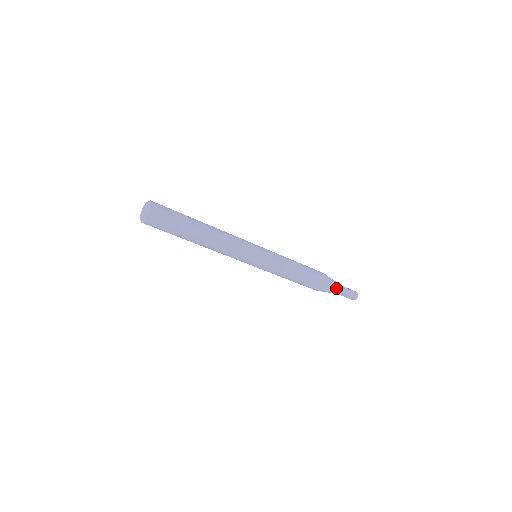
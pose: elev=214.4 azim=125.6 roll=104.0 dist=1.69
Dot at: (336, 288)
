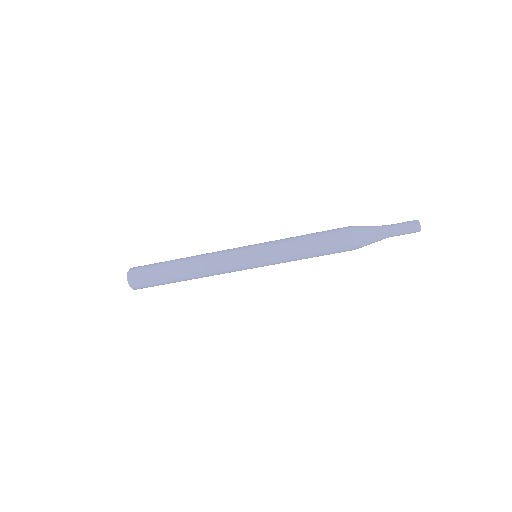
Dot at: (376, 233)
